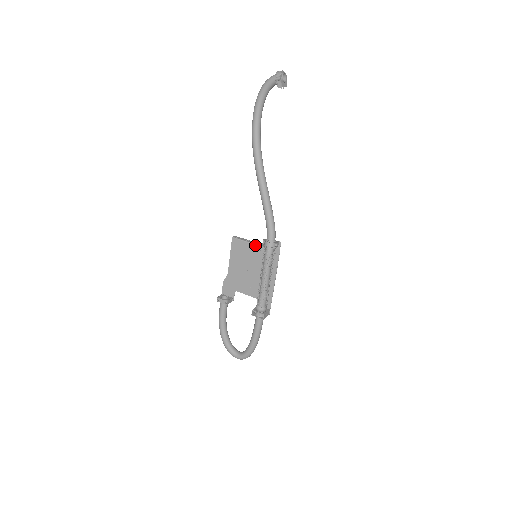
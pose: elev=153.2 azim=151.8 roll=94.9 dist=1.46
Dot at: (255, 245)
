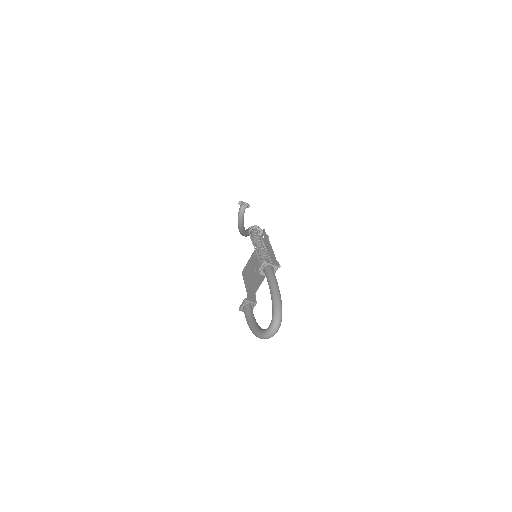
Dot at: (253, 253)
